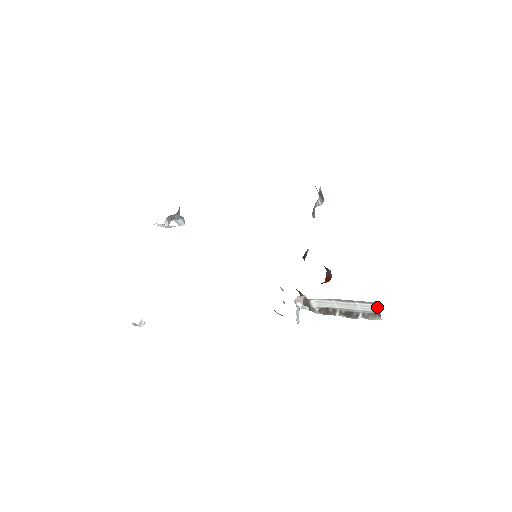
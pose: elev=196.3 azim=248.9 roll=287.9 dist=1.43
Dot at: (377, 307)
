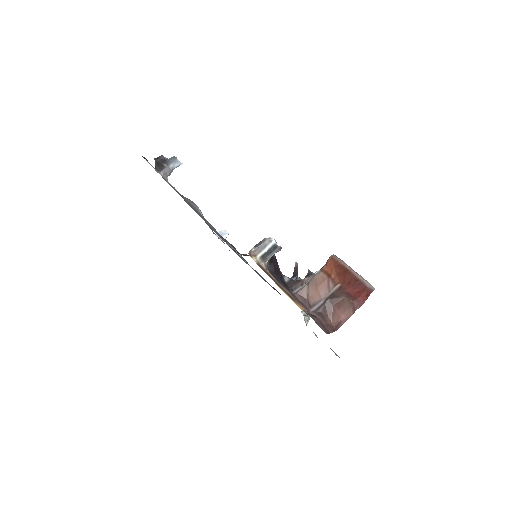
Dot at: occluded
